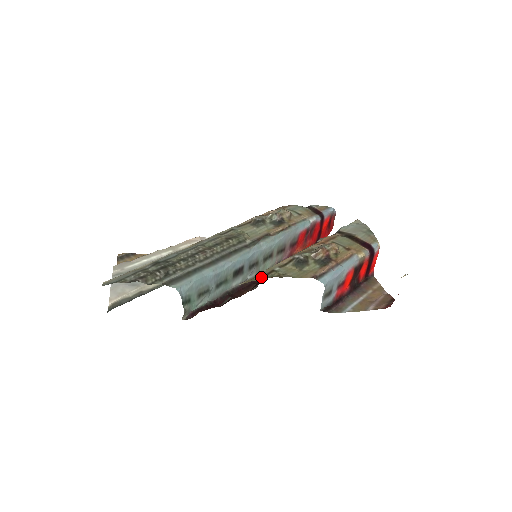
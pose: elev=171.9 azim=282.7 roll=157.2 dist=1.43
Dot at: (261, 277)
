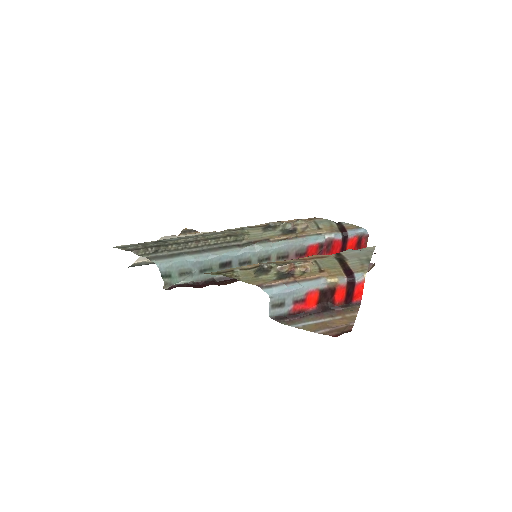
Dot at: (218, 273)
